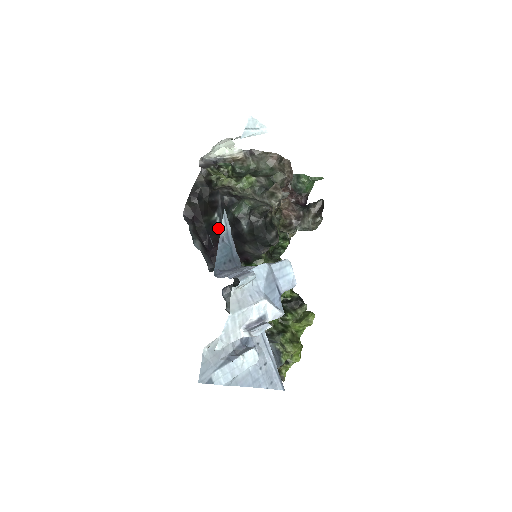
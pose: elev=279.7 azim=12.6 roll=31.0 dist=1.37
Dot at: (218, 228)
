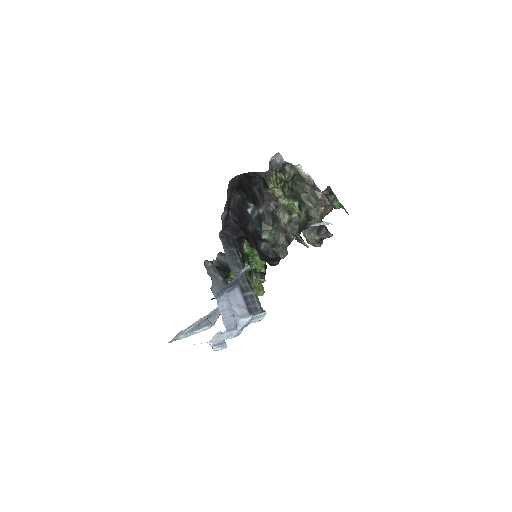
Dot at: (247, 213)
